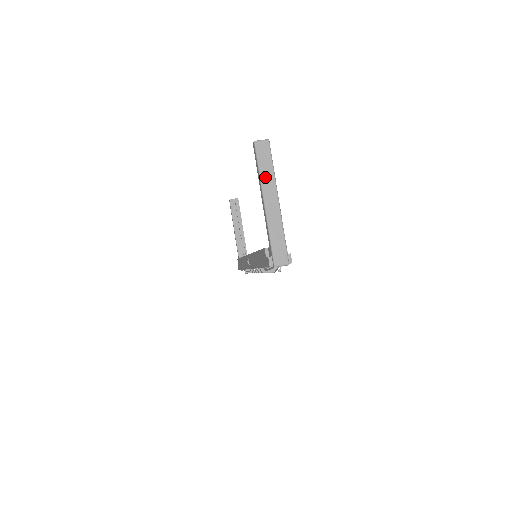
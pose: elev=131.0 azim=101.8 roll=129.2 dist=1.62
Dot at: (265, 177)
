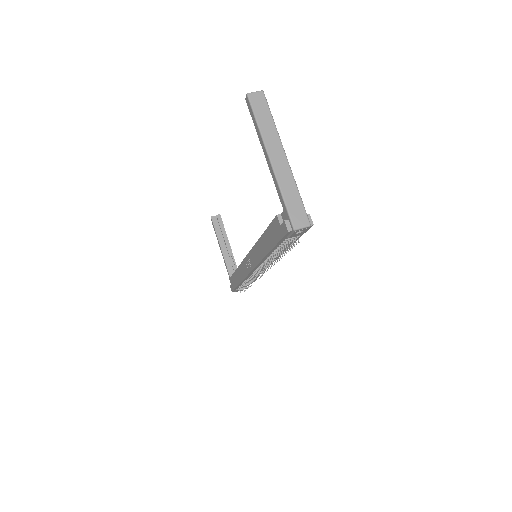
Dot at: (266, 130)
